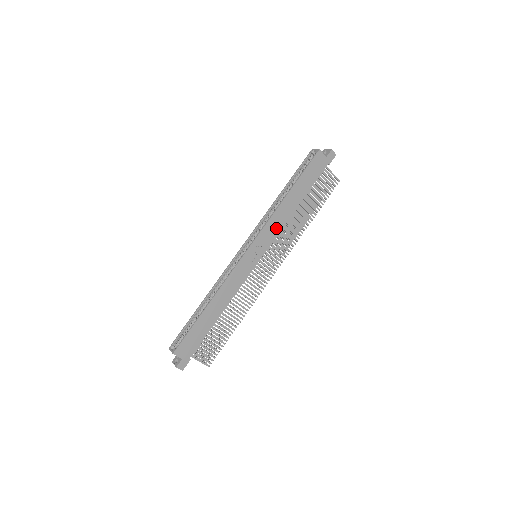
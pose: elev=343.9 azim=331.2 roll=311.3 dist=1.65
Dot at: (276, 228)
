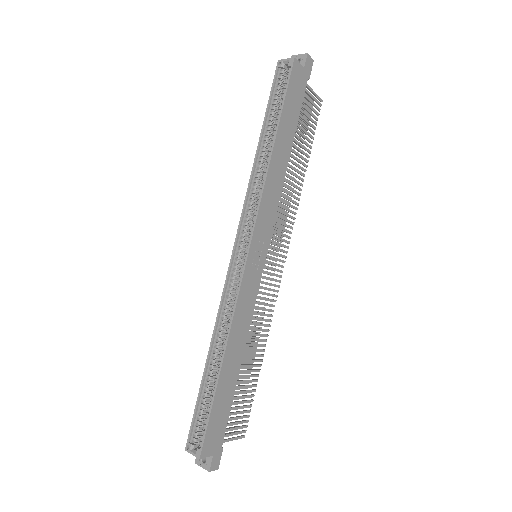
Dot at: (272, 204)
